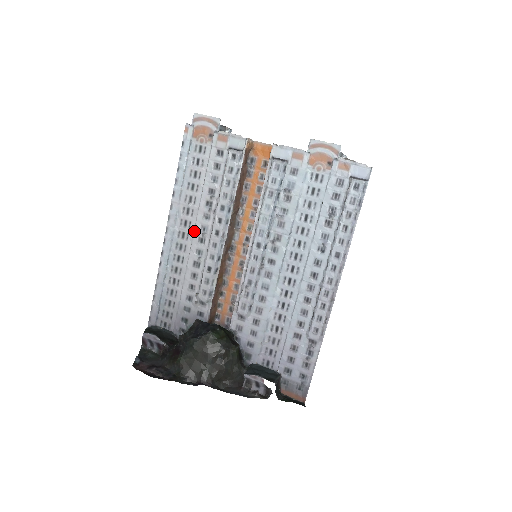
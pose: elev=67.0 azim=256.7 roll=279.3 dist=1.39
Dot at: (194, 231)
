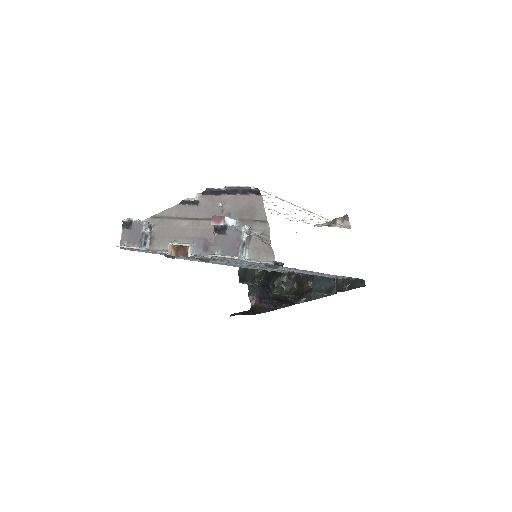
Dot at: occluded
